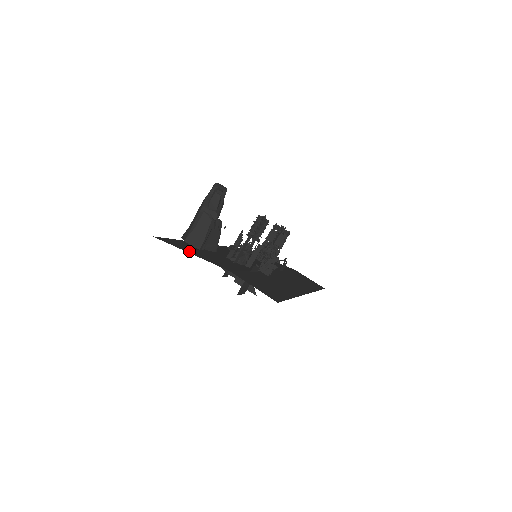
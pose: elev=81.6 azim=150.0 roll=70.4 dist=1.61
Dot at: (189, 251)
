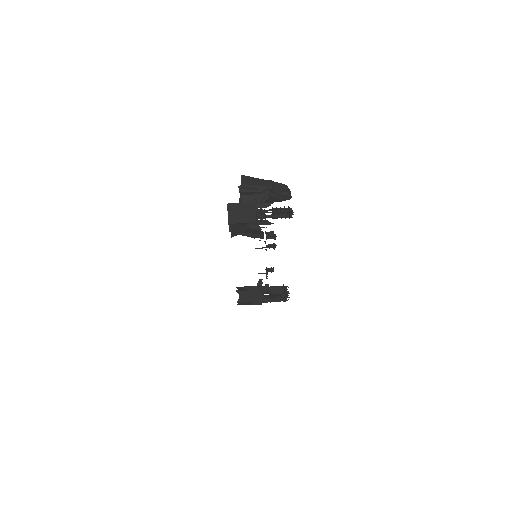
Dot at: occluded
